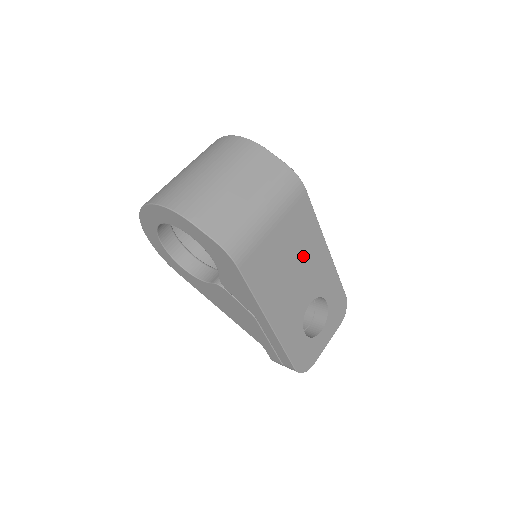
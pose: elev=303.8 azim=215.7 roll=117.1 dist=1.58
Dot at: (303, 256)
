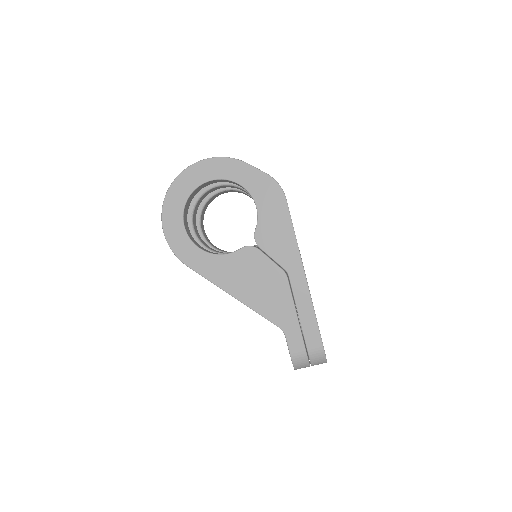
Dot at: occluded
